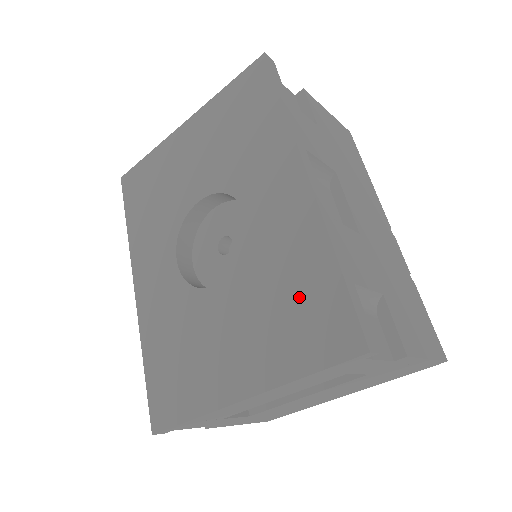
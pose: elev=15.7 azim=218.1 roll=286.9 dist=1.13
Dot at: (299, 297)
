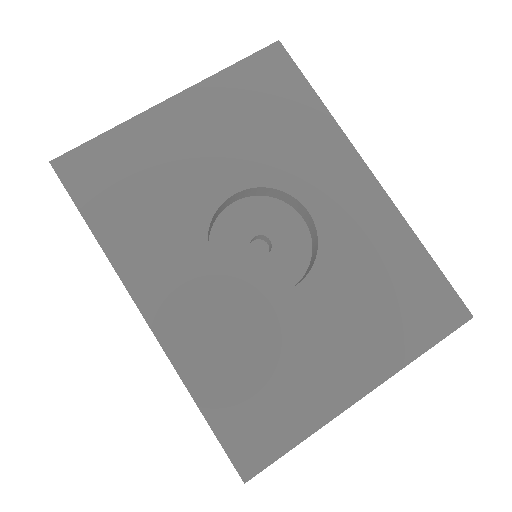
Dot at: (397, 284)
